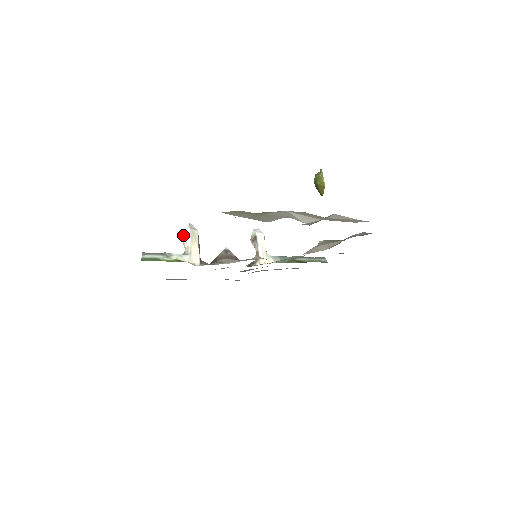
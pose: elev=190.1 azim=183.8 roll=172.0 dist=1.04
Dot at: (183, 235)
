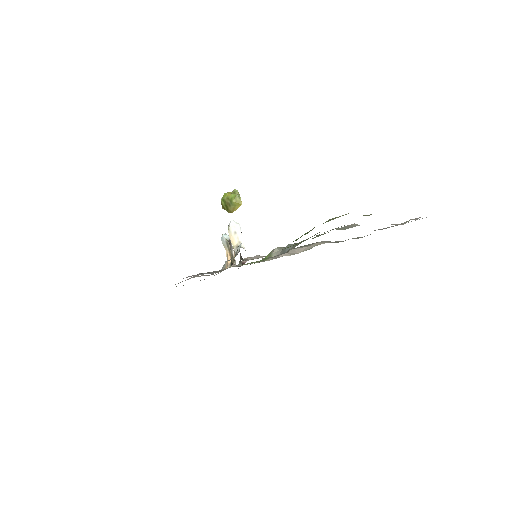
Dot at: (233, 230)
